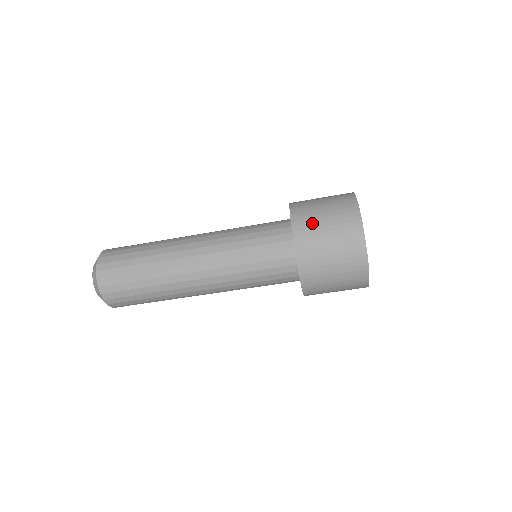
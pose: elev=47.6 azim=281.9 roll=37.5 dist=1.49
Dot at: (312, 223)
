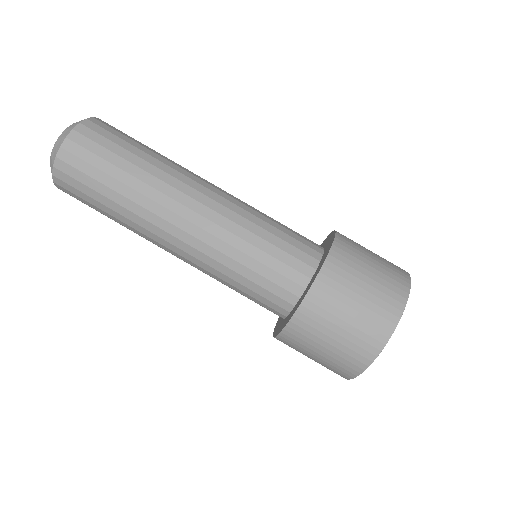
Dot at: occluded
